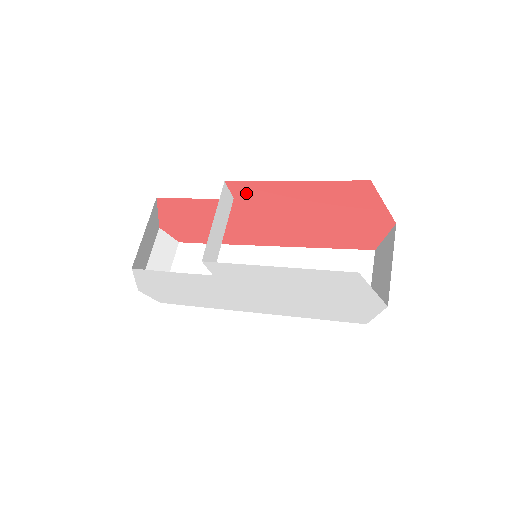
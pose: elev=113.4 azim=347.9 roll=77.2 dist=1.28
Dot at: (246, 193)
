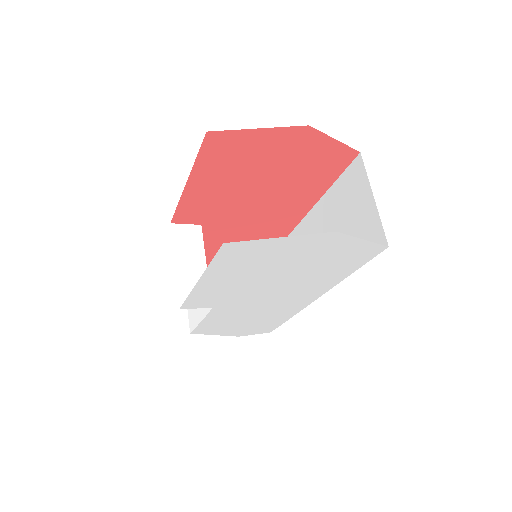
Dot at: (195, 216)
